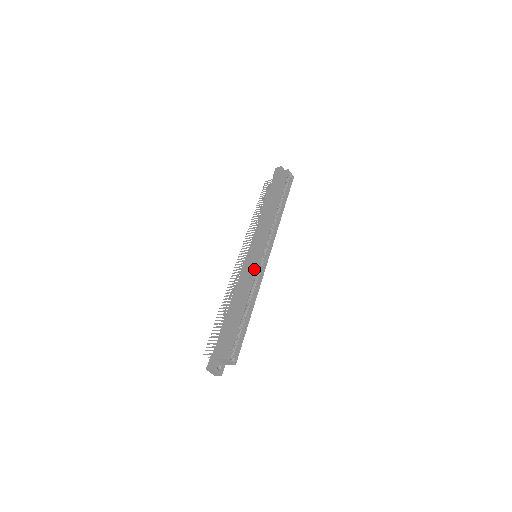
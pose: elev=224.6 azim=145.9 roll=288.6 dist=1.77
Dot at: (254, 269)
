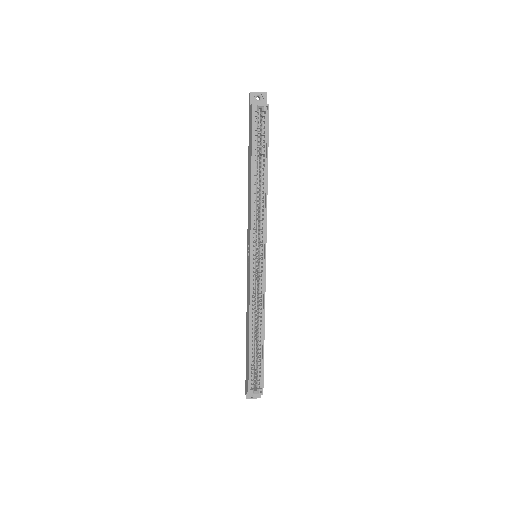
Dot at: (249, 286)
